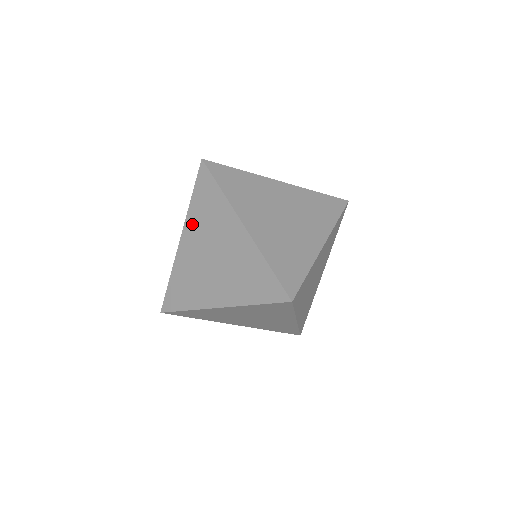
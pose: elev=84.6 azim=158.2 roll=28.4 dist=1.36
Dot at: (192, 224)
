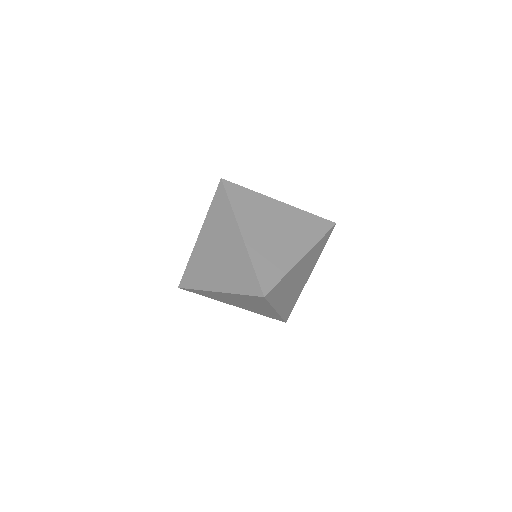
Dot at: occluded
